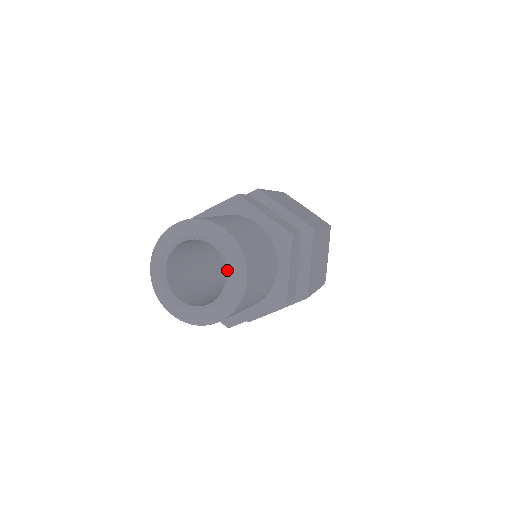
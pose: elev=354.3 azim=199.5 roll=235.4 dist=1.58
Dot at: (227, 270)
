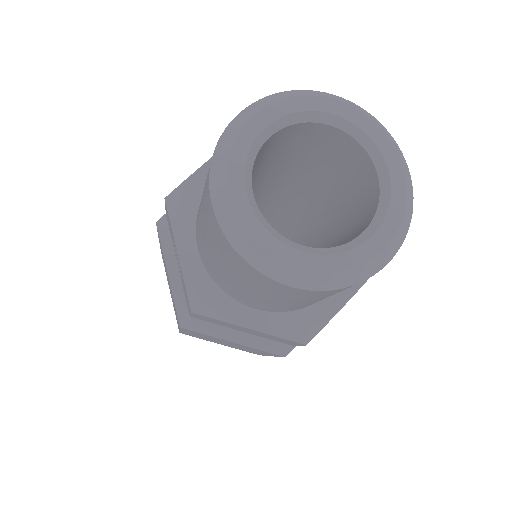
Dot at: (379, 222)
